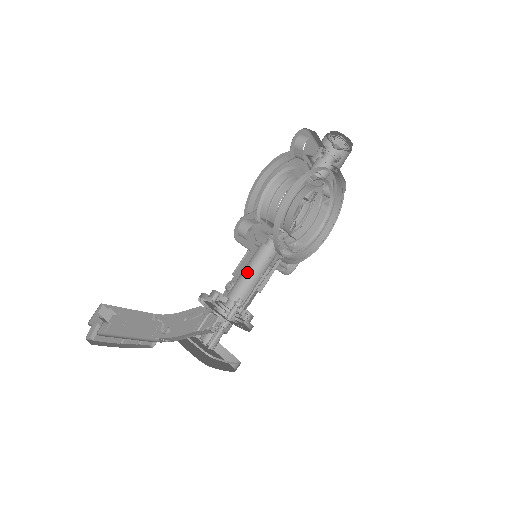
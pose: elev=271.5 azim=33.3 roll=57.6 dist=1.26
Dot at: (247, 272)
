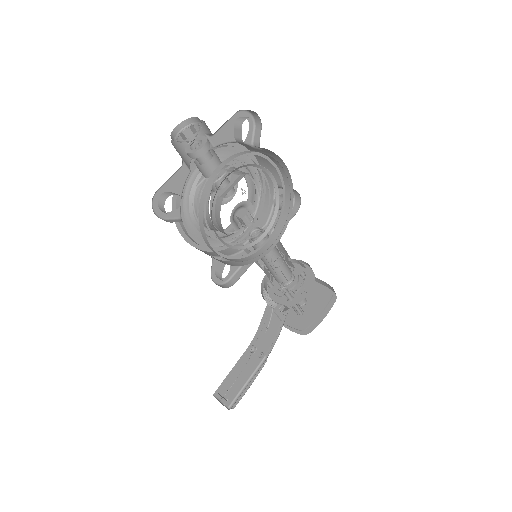
Dot at: occluded
